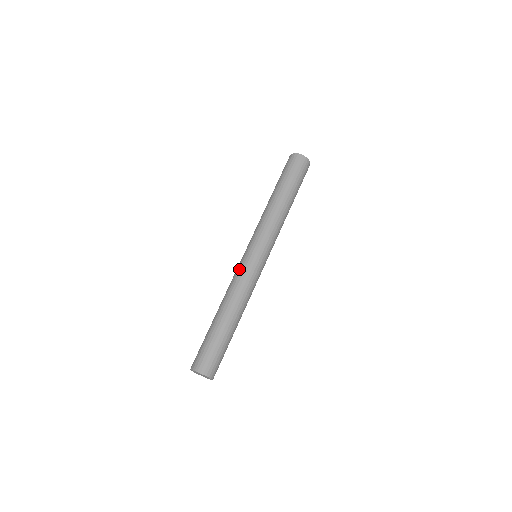
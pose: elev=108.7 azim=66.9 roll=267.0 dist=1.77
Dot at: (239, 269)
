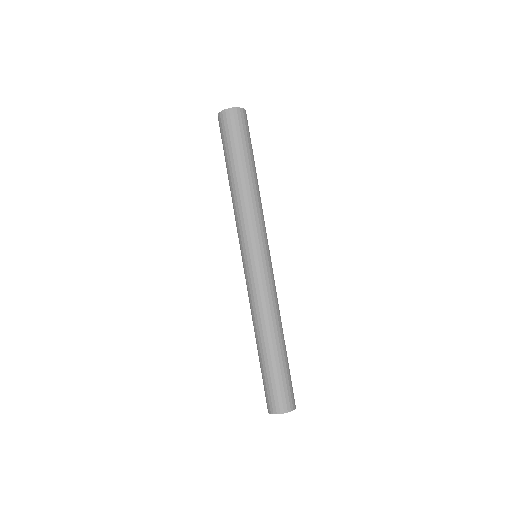
Dot at: (251, 284)
